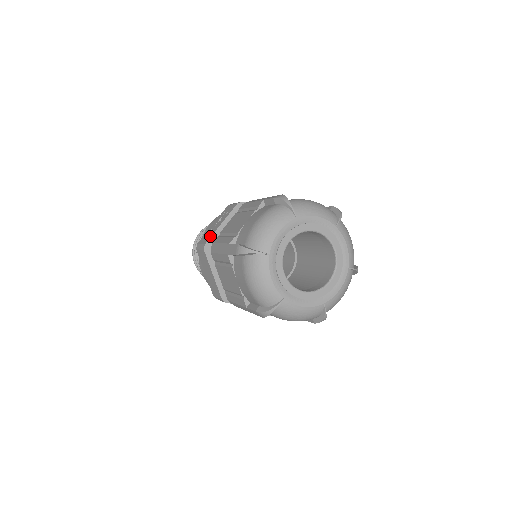
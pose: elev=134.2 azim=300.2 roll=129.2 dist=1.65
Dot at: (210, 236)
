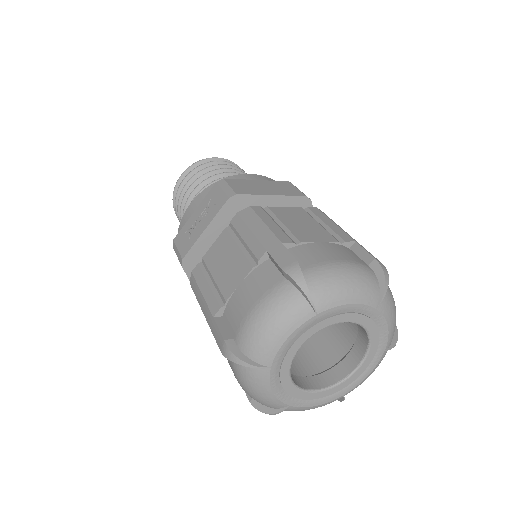
Dot at: (189, 246)
